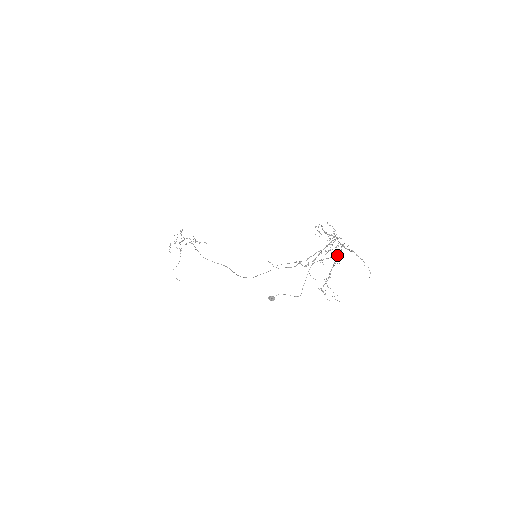
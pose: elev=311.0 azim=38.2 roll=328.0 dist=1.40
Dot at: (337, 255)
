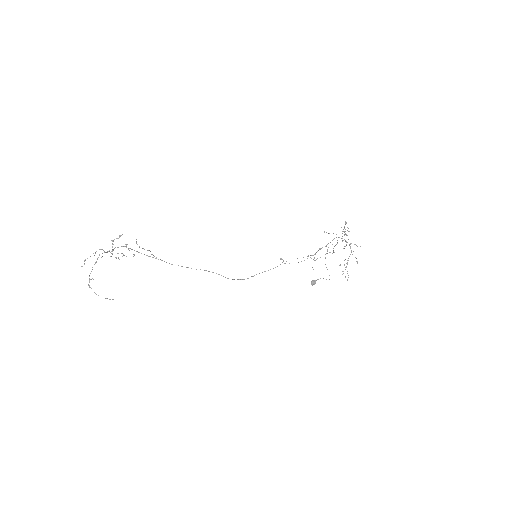
Dot at: occluded
